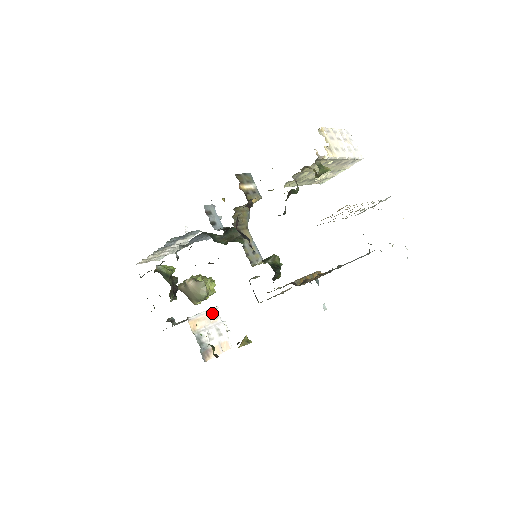
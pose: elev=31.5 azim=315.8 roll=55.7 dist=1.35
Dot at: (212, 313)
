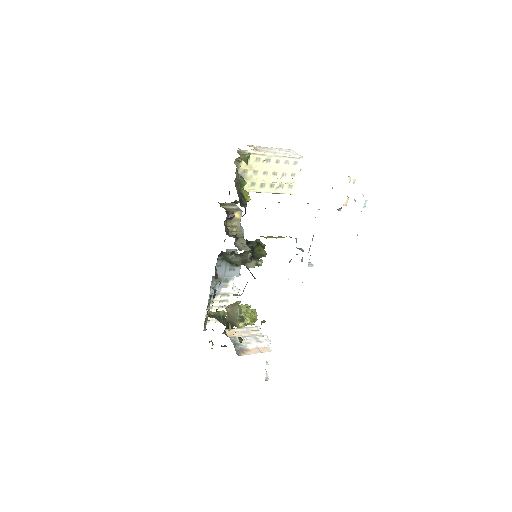
Dot at: (252, 329)
